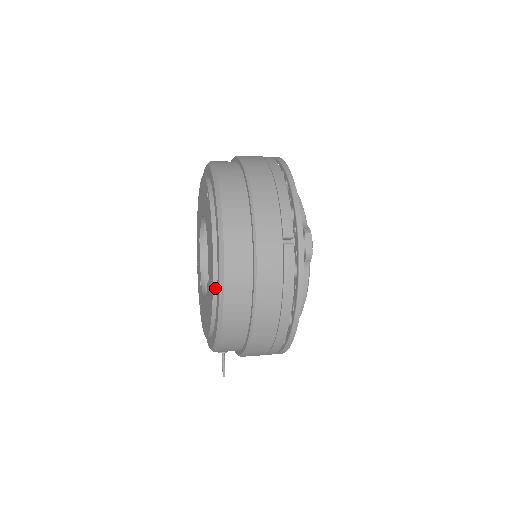
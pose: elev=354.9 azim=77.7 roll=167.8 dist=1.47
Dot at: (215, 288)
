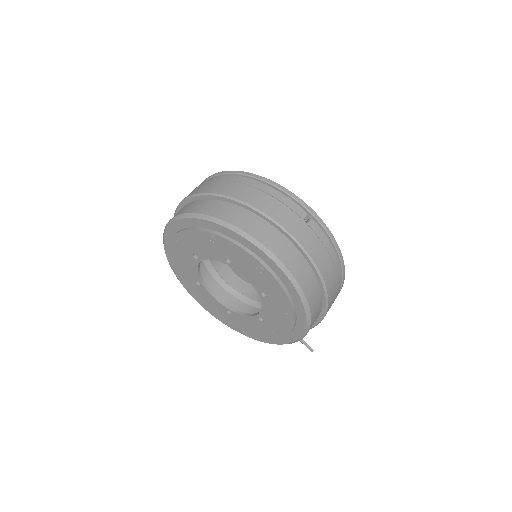
Dot at: (288, 294)
